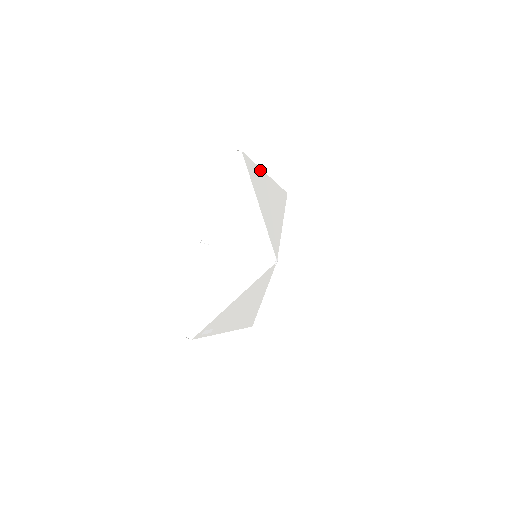
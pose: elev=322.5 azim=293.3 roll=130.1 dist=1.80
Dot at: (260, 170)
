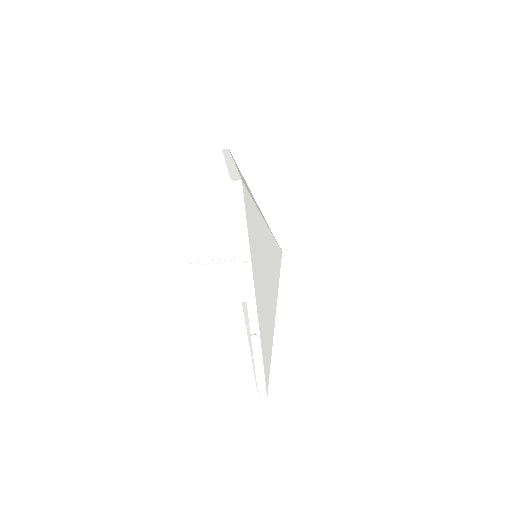
Dot at: occluded
